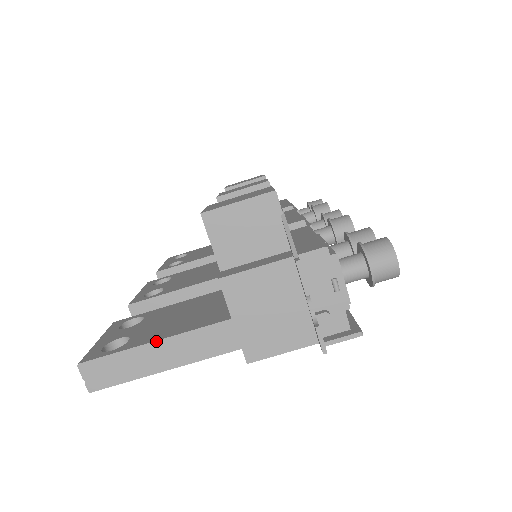
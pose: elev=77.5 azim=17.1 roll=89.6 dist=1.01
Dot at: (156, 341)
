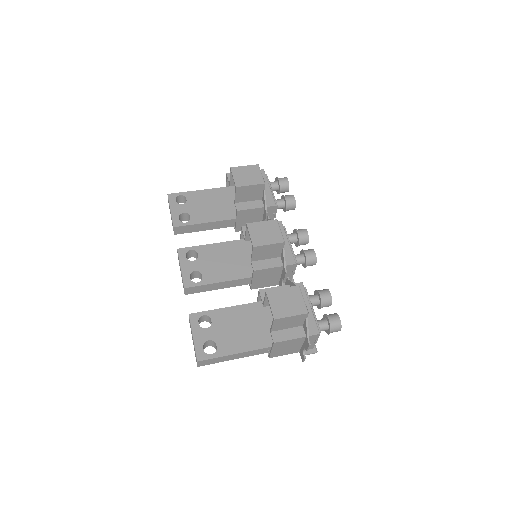
Dot at: (235, 354)
